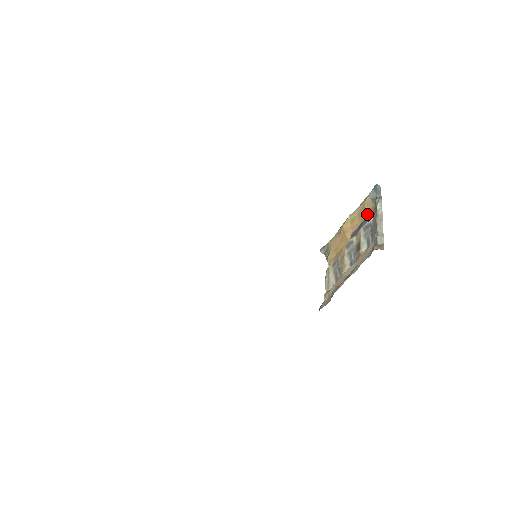
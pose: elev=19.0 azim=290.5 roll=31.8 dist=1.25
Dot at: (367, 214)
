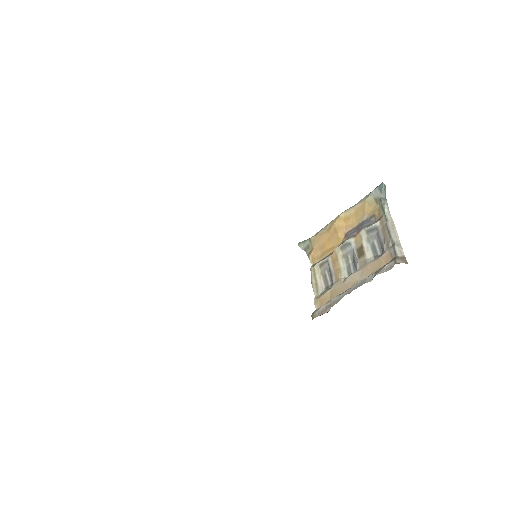
Dot at: (368, 215)
